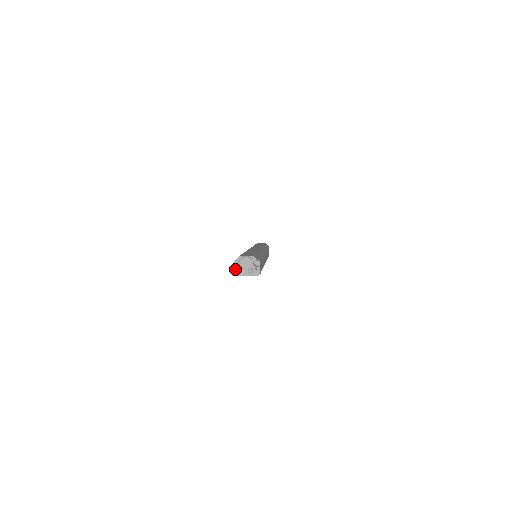
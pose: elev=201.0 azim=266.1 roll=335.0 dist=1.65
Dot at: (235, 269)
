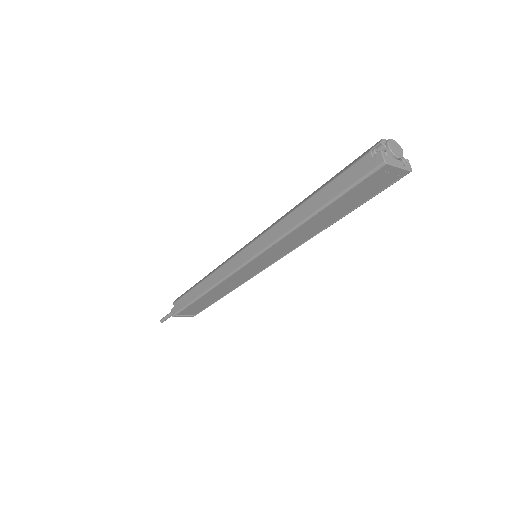
Dot at: (381, 156)
